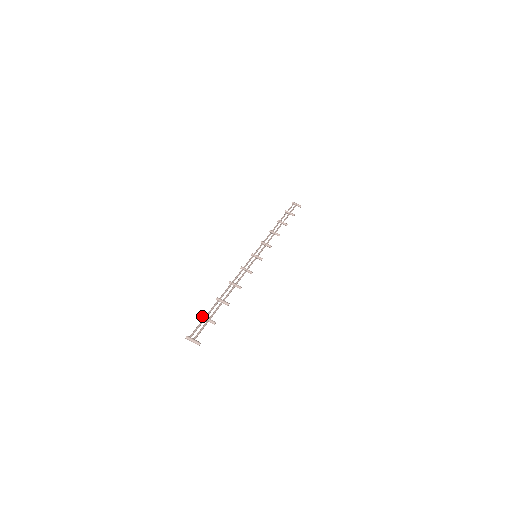
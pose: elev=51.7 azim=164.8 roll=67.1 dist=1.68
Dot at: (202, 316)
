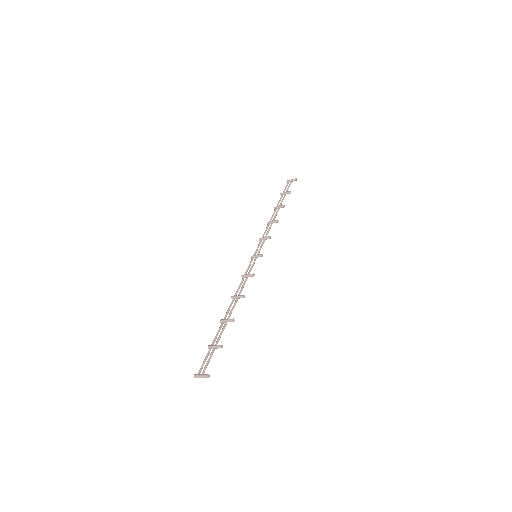
Dot at: occluded
